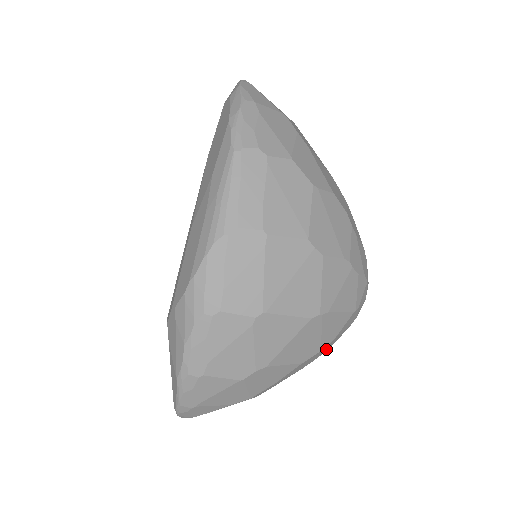
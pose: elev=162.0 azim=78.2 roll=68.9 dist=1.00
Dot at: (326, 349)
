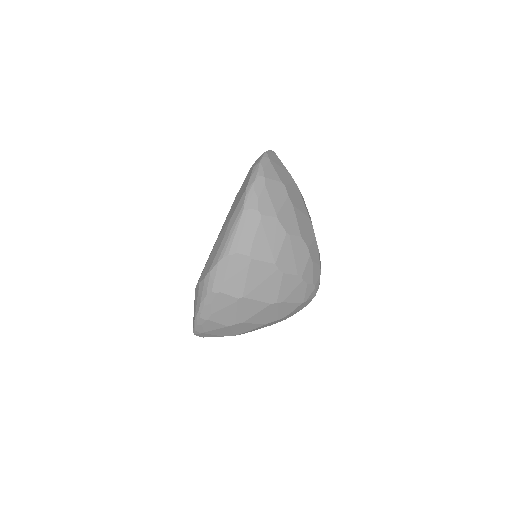
Dot at: (284, 319)
